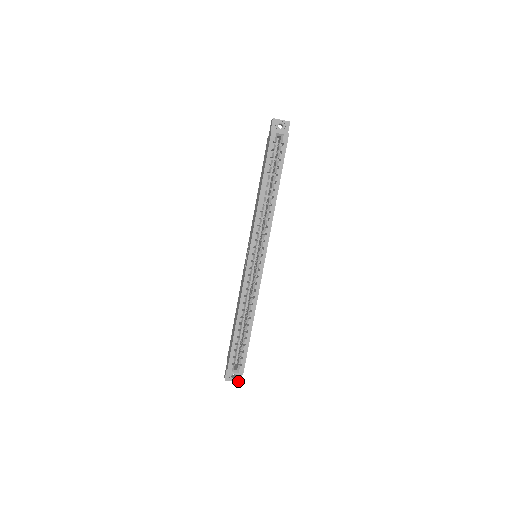
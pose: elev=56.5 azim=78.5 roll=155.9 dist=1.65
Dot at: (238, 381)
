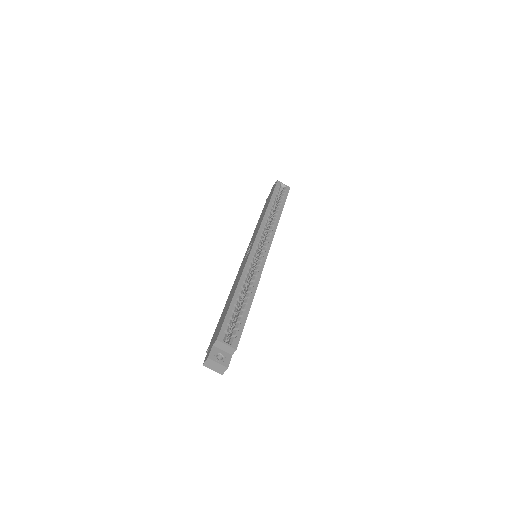
Dot at: (225, 365)
